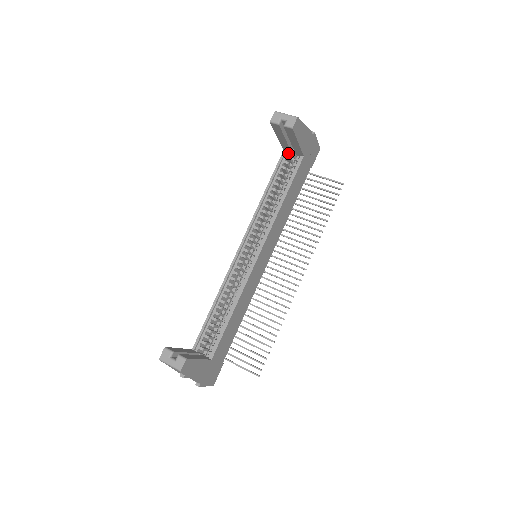
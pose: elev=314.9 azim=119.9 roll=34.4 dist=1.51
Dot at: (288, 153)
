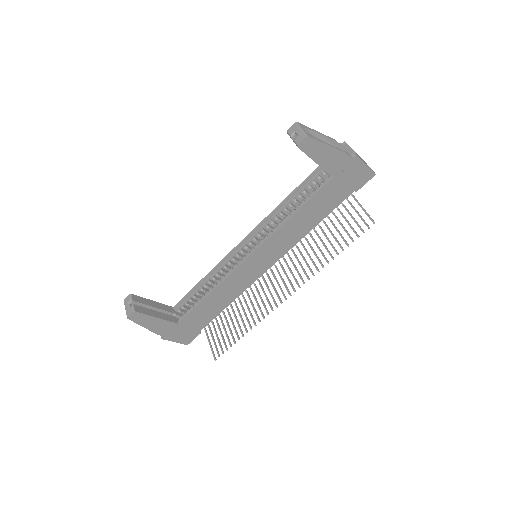
Dot at: occluded
